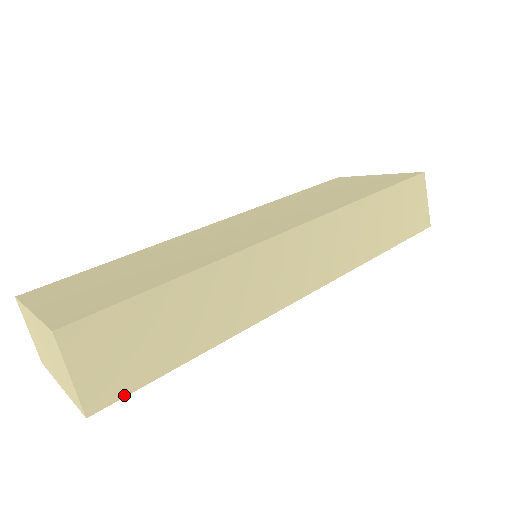
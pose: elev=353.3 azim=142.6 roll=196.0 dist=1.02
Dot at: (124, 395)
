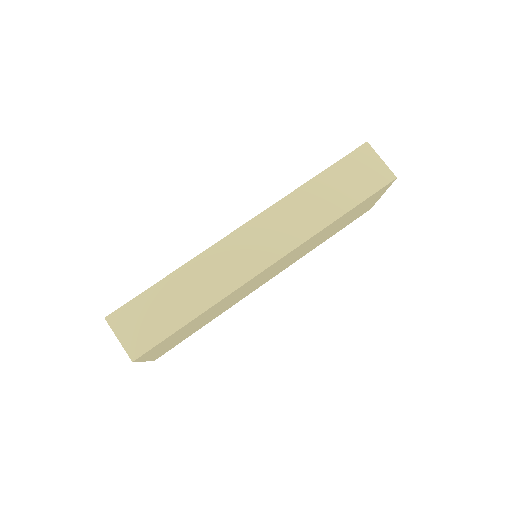
Dot at: (151, 348)
